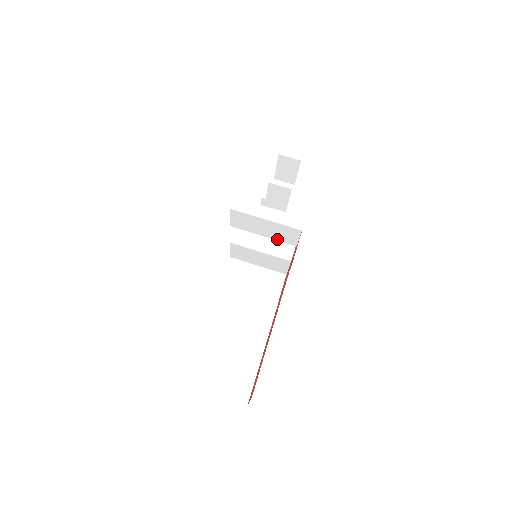
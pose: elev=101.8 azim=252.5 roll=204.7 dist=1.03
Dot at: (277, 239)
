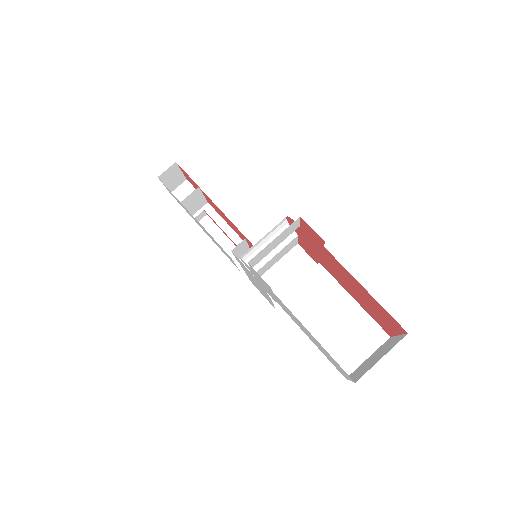
Dot at: (285, 238)
